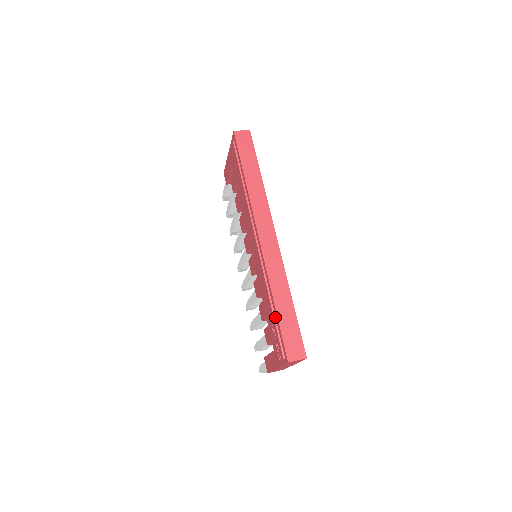
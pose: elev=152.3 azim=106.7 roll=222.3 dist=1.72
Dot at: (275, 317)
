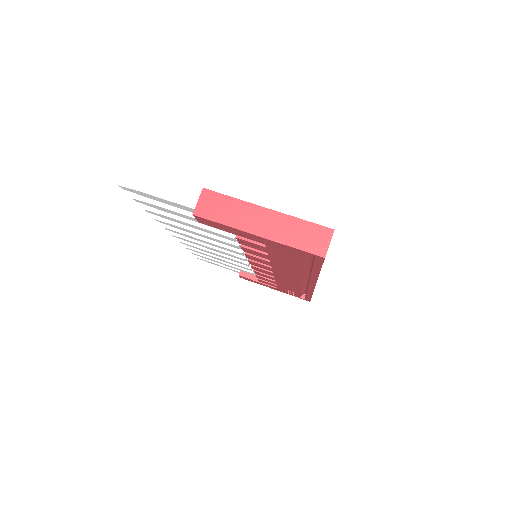
Dot at: occluded
